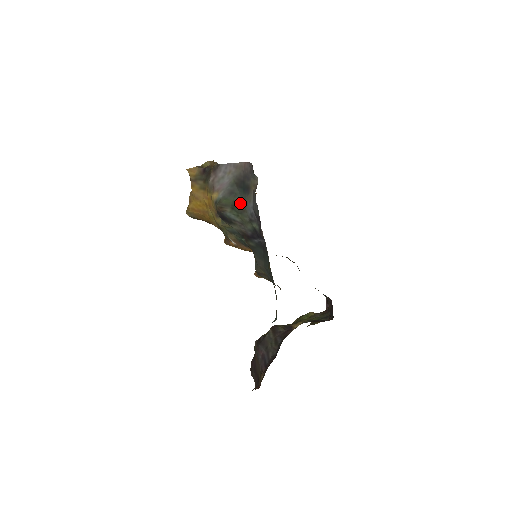
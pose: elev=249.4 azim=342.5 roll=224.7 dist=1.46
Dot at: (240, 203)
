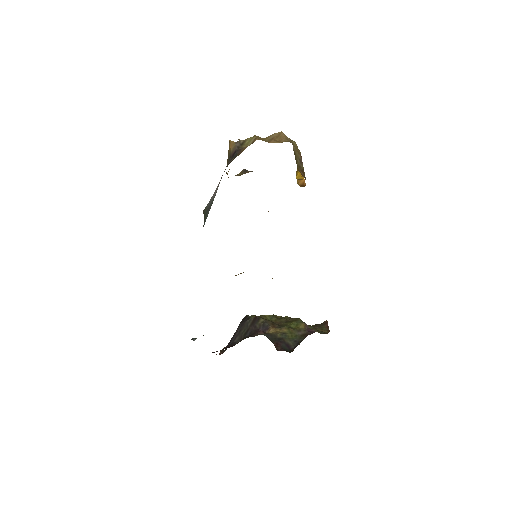
Dot at: occluded
